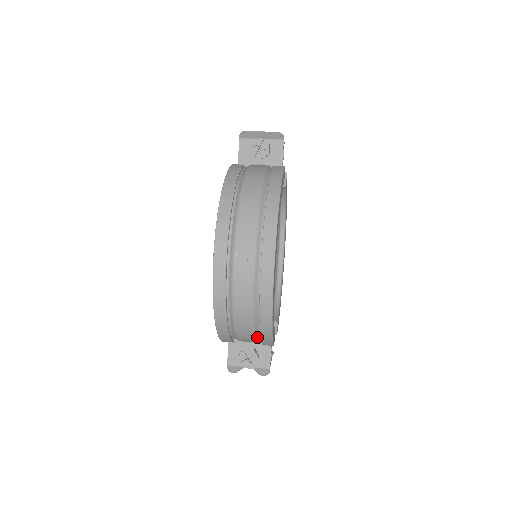
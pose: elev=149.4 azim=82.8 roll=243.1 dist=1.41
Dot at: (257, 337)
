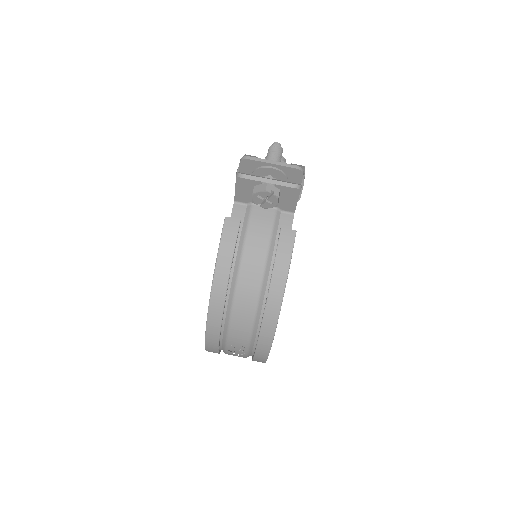
Dot at: occluded
